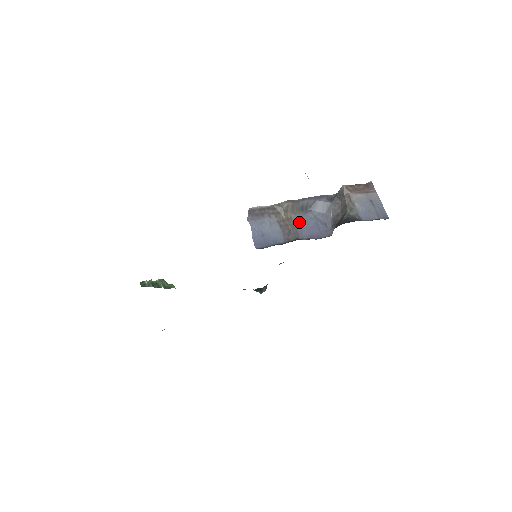
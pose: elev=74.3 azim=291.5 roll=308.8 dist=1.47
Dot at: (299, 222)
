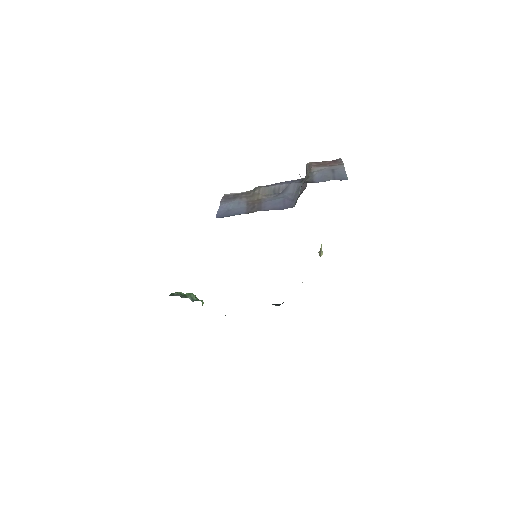
Dot at: (267, 201)
